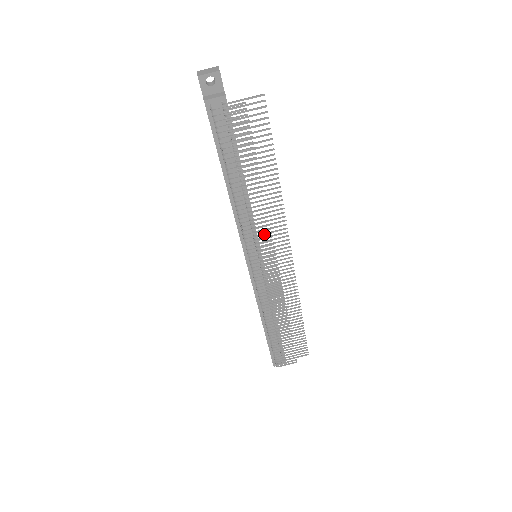
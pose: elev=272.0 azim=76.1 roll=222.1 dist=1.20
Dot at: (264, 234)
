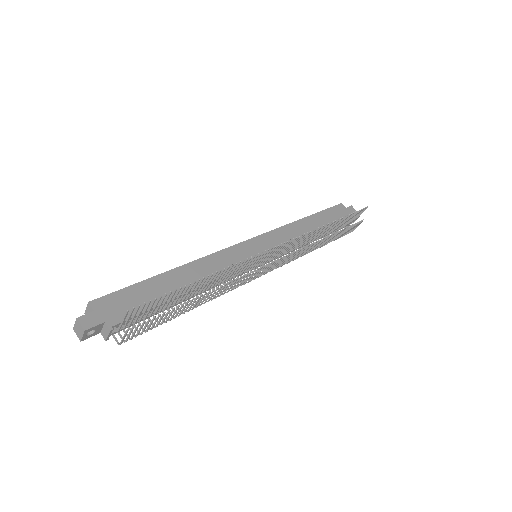
Dot at: occluded
